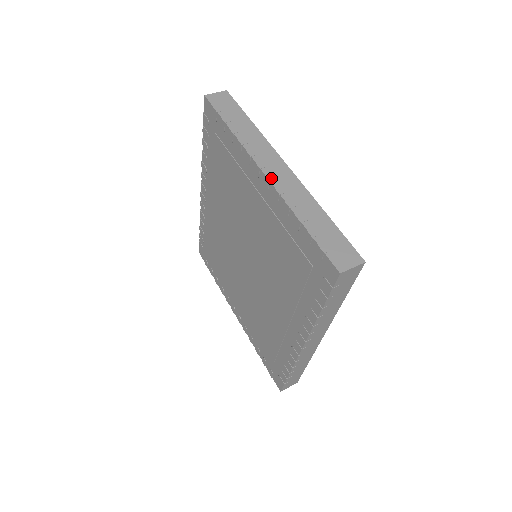
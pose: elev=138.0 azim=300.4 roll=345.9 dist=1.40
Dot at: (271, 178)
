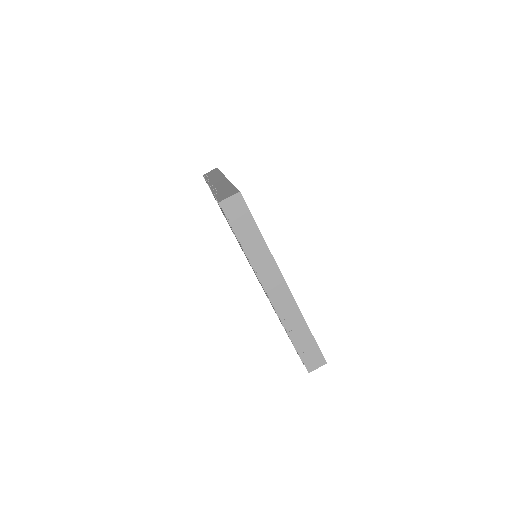
Dot at: (273, 301)
